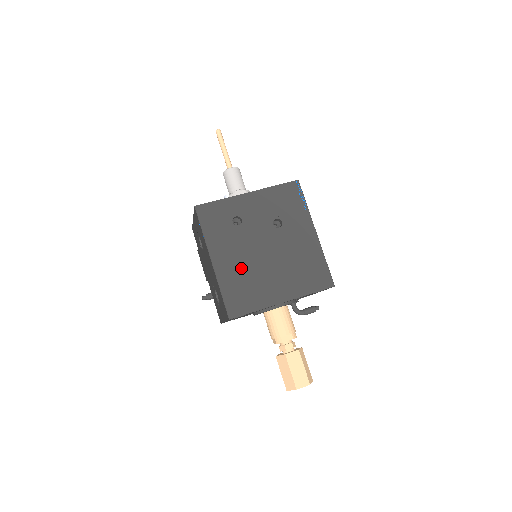
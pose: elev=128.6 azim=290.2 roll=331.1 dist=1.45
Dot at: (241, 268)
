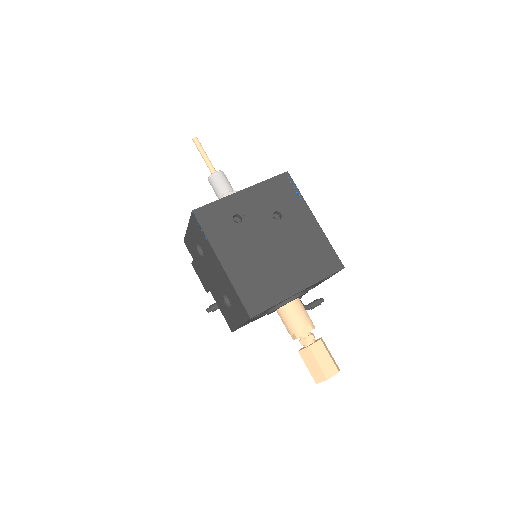
Dot at: (251, 265)
